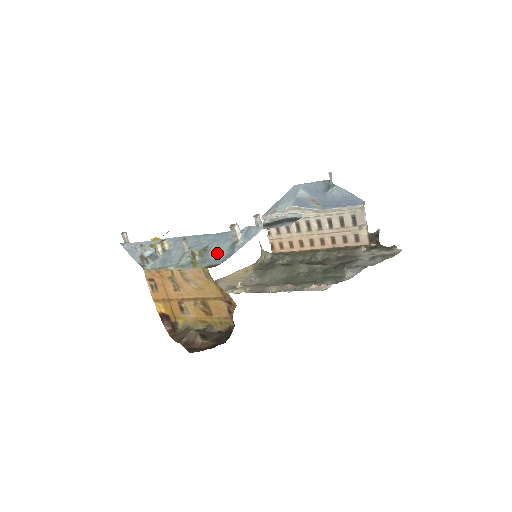
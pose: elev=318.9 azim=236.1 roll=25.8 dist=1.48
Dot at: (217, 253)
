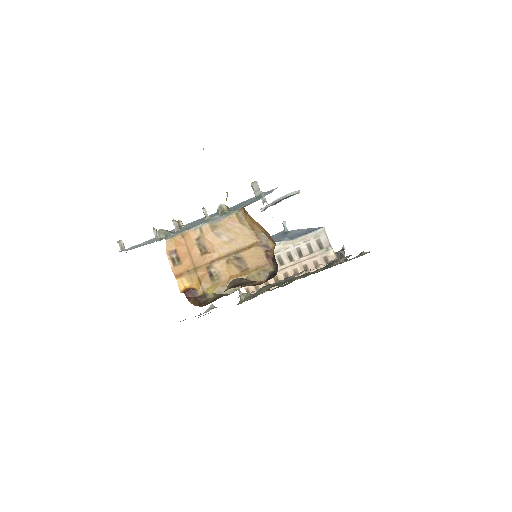
Dot at: (244, 204)
